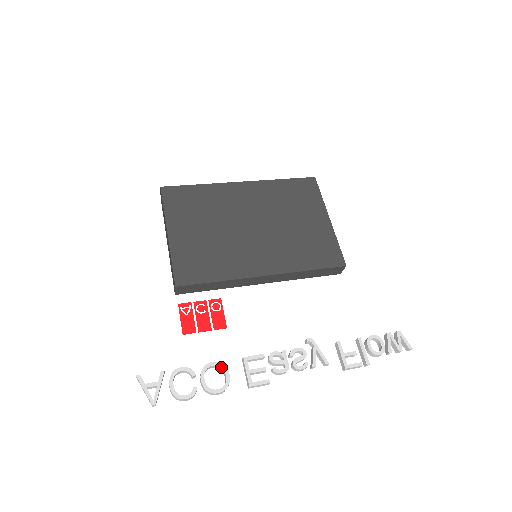
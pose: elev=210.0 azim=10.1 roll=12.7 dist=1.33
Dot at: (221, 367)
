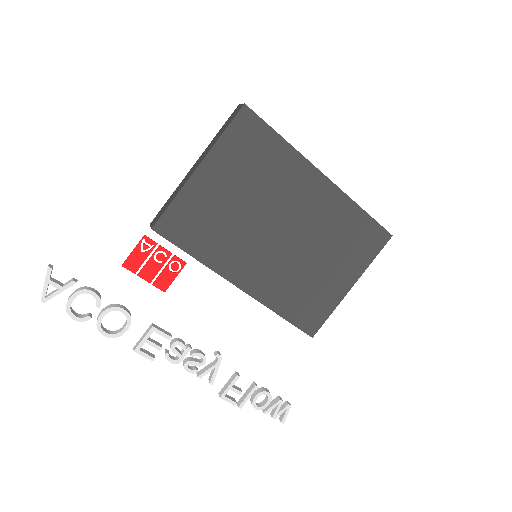
Dot at: (127, 319)
